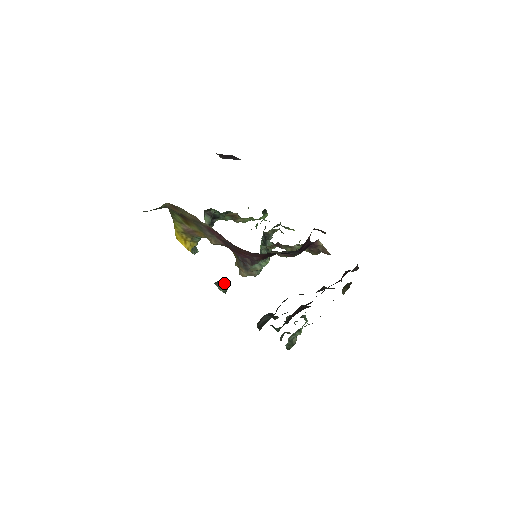
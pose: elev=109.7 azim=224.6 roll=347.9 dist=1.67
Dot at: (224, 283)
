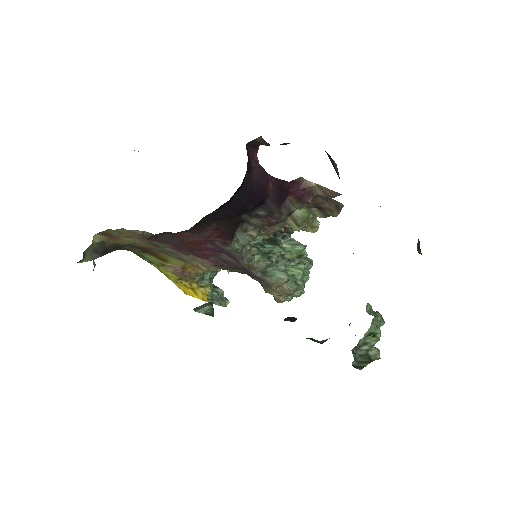
Dot at: (206, 303)
